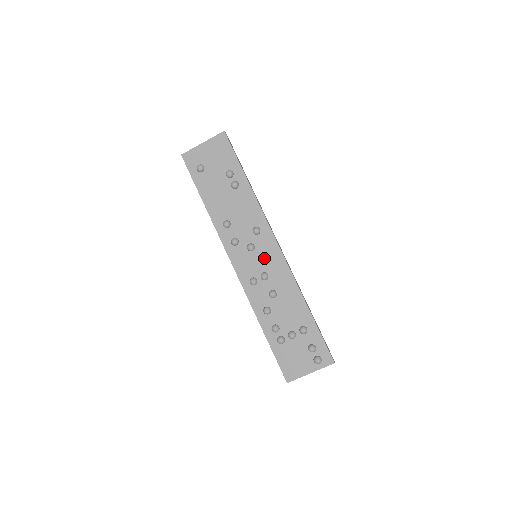
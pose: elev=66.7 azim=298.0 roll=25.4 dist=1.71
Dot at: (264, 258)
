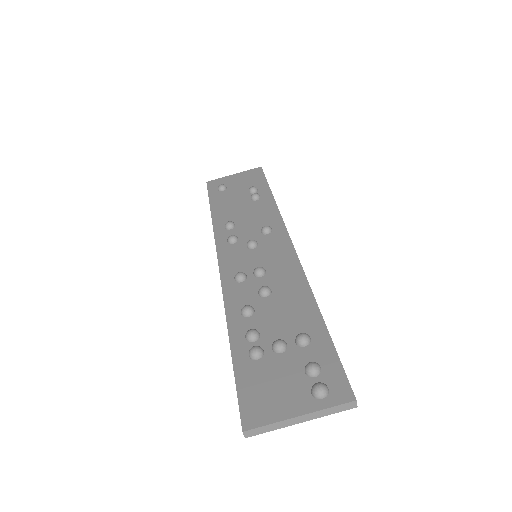
Dot at: (267, 255)
